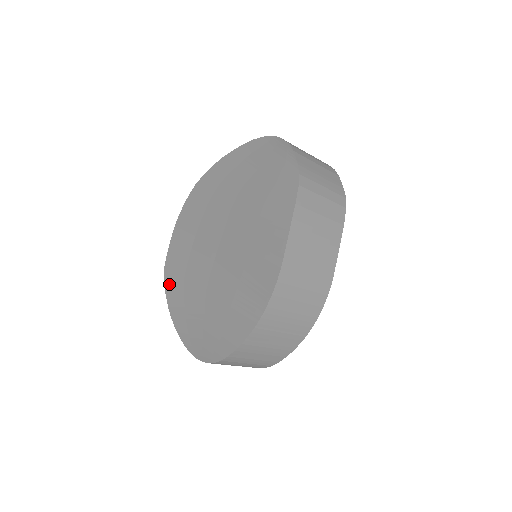
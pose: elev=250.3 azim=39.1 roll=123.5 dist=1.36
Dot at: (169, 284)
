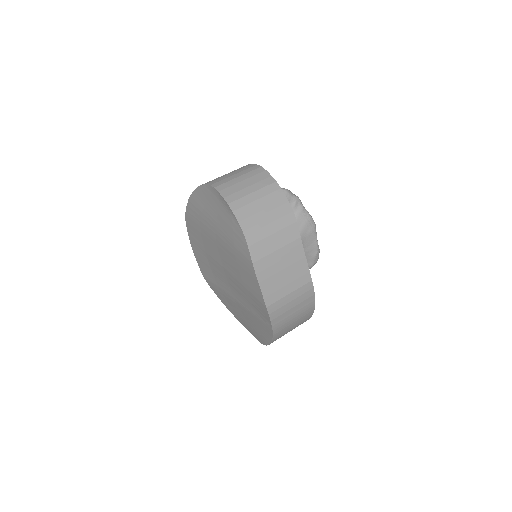
Dot at: (212, 287)
